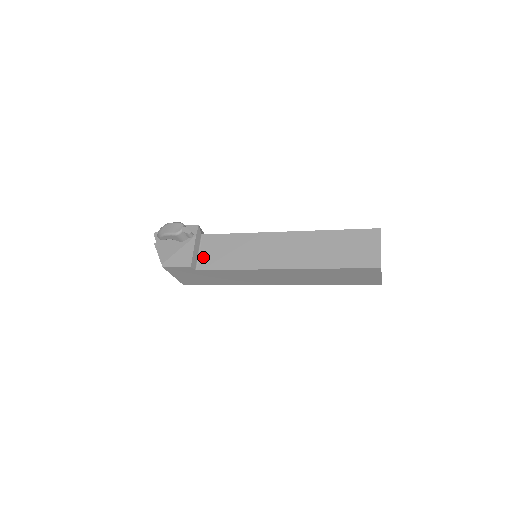
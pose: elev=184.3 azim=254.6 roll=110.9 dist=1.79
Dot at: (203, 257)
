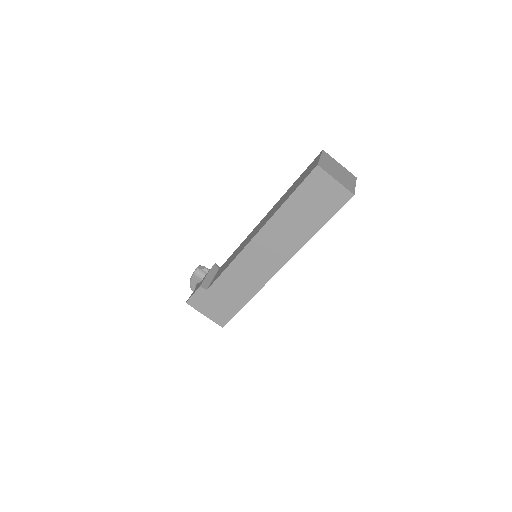
Dot at: occluded
